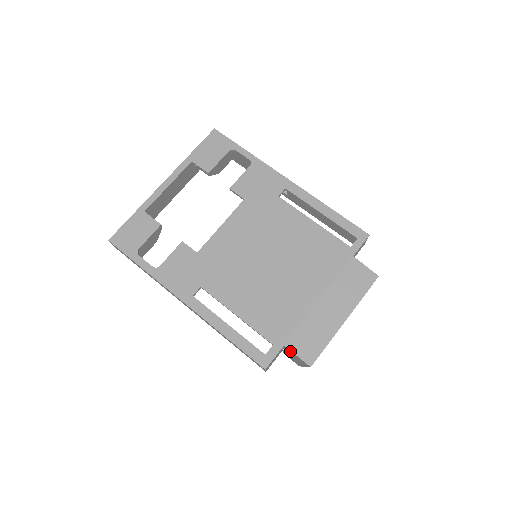
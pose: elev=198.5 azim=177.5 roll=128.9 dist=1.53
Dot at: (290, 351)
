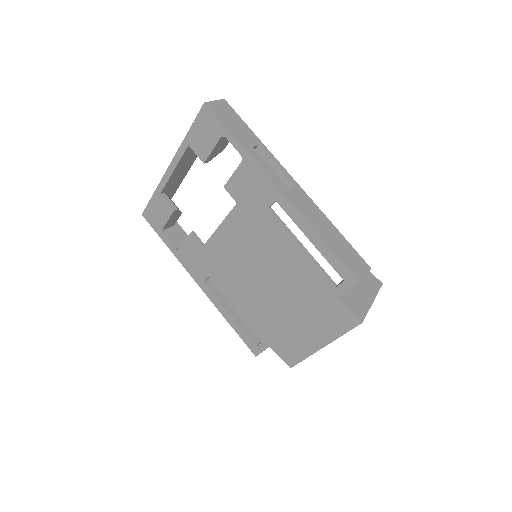
Dot at: occluded
